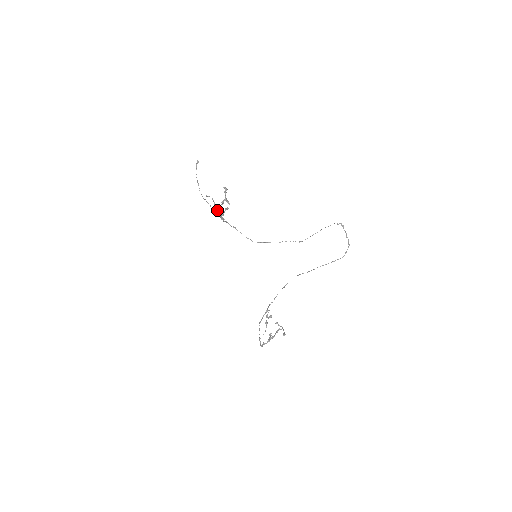
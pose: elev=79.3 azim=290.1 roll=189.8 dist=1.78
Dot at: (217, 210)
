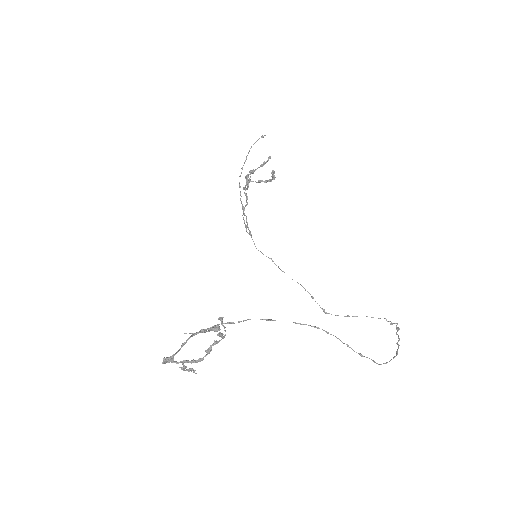
Dot at: occluded
